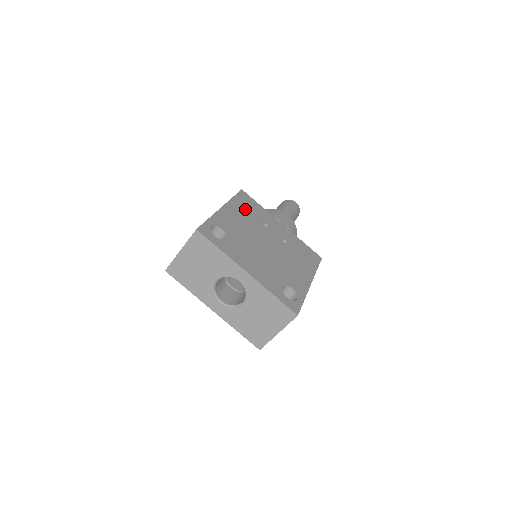
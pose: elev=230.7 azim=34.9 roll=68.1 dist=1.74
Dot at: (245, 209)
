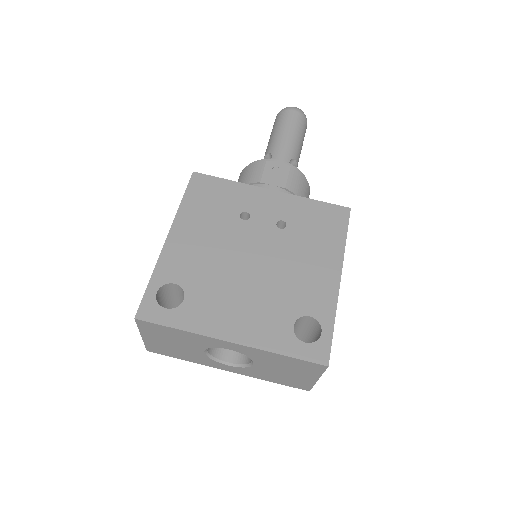
Dot at: (205, 210)
